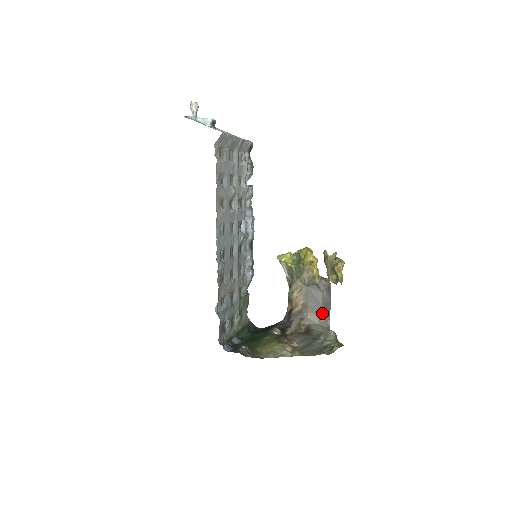
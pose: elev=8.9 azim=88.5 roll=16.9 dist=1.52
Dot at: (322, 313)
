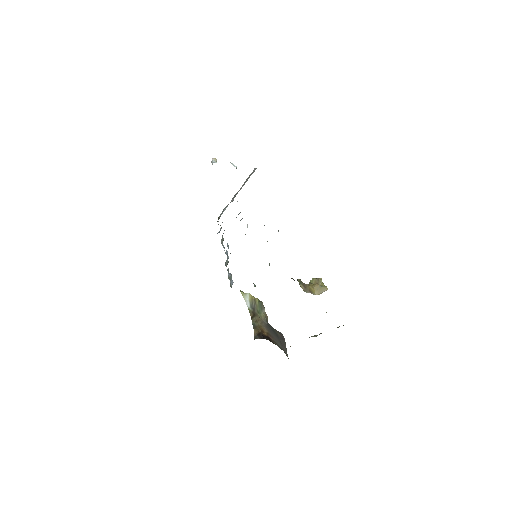
Dot at: (282, 347)
